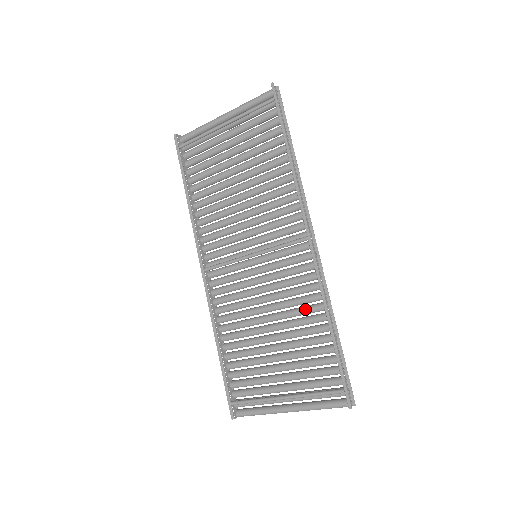
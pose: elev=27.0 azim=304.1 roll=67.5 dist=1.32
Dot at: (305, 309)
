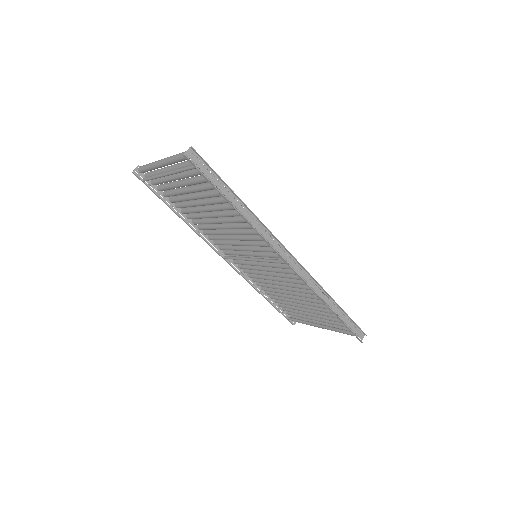
Dot at: (308, 293)
